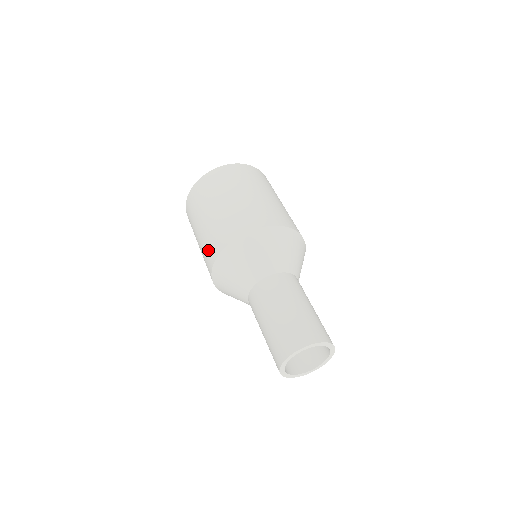
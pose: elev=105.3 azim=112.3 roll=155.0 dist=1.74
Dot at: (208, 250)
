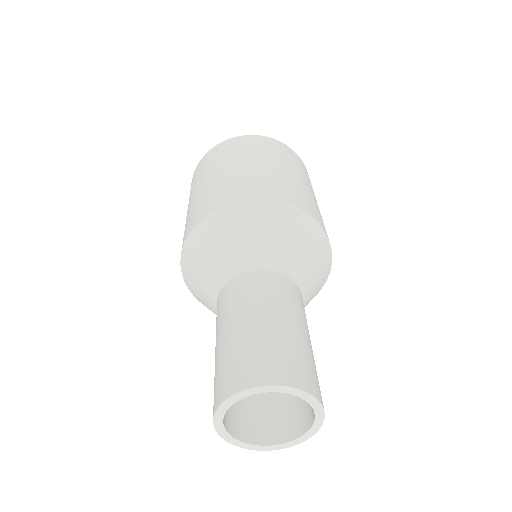
Dot at: (187, 224)
